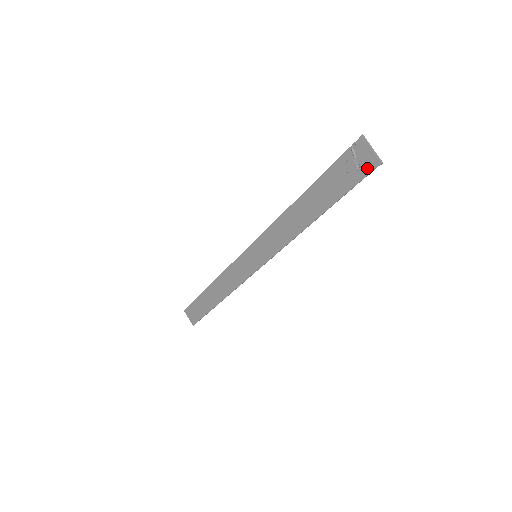
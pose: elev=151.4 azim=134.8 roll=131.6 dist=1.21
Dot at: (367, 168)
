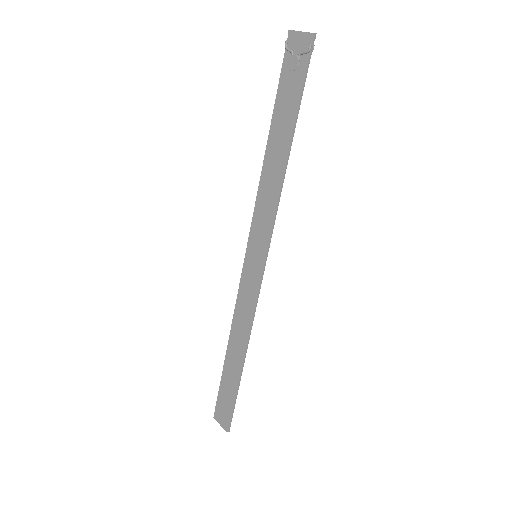
Dot at: (306, 51)
